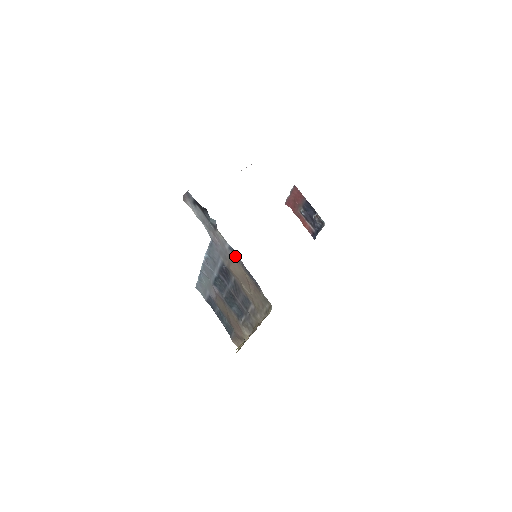
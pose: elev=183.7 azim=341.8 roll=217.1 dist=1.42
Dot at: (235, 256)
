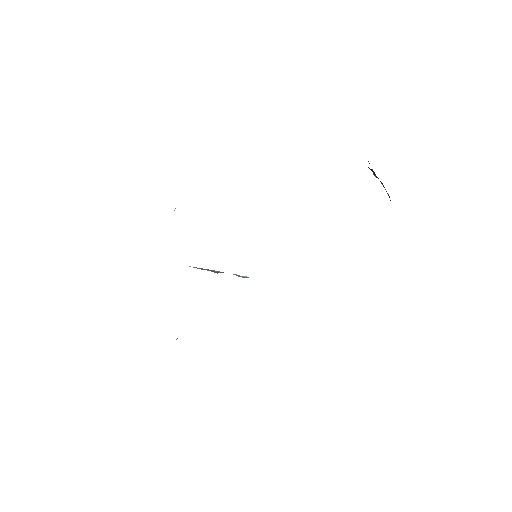
Dot at: occluded
